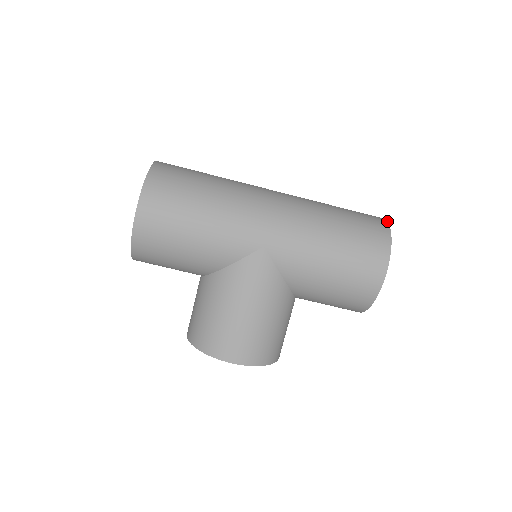
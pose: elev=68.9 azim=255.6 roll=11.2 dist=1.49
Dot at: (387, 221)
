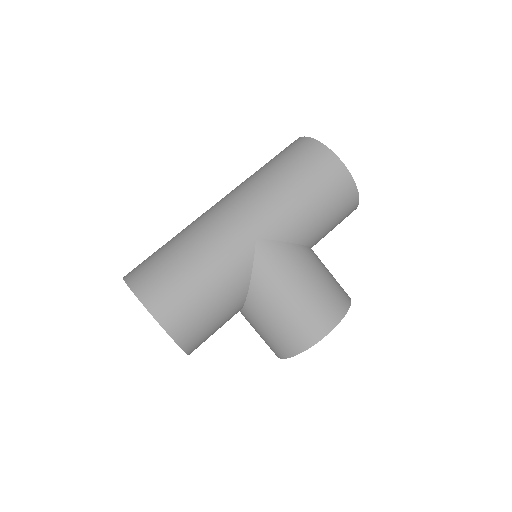
Dot at: (301, 137)
